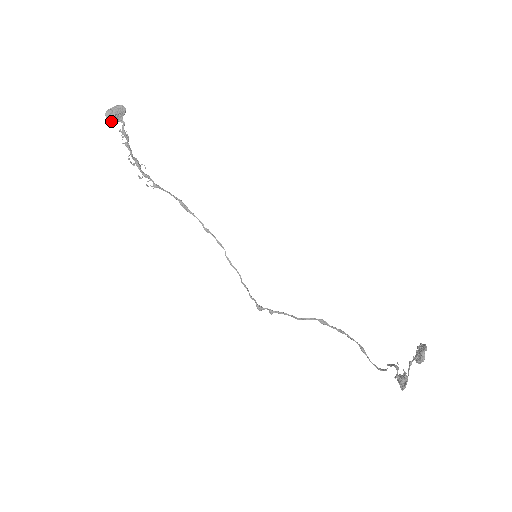
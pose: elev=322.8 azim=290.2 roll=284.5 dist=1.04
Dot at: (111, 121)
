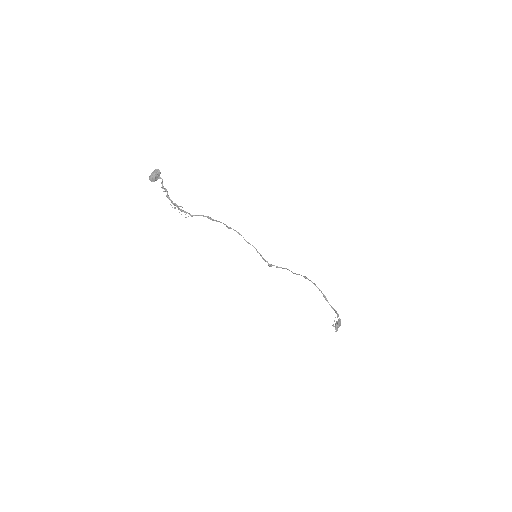
Dot at: occluded
